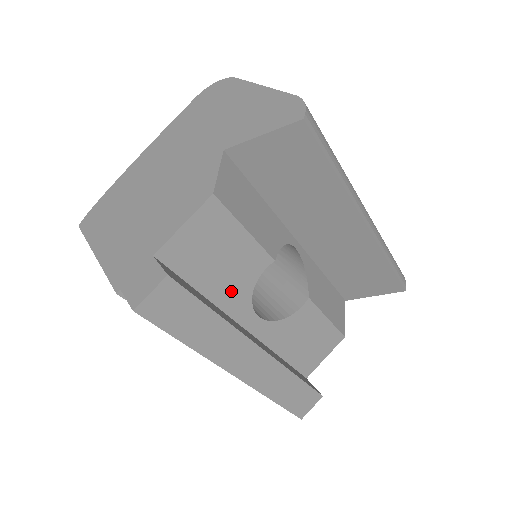
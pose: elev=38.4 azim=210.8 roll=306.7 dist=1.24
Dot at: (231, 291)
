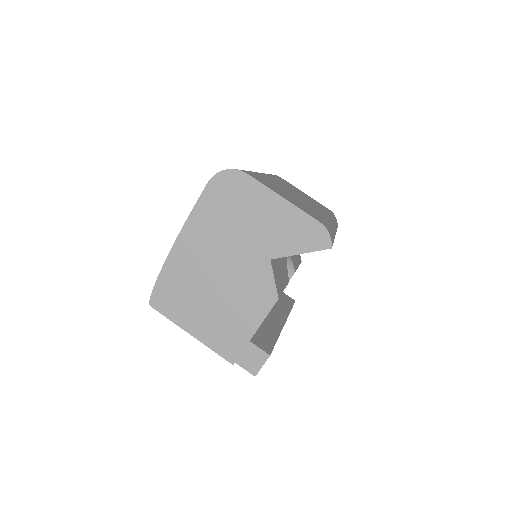
Dot at: occluded
